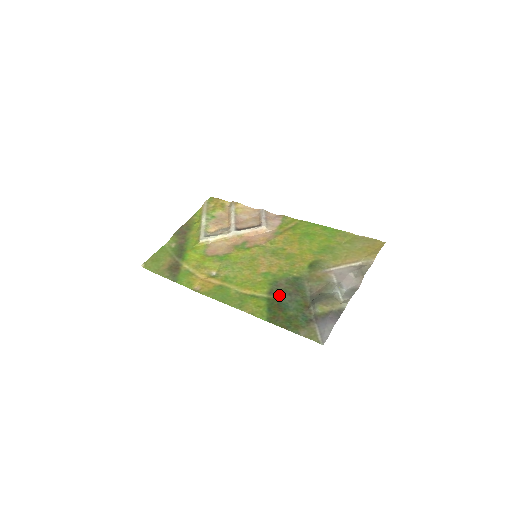
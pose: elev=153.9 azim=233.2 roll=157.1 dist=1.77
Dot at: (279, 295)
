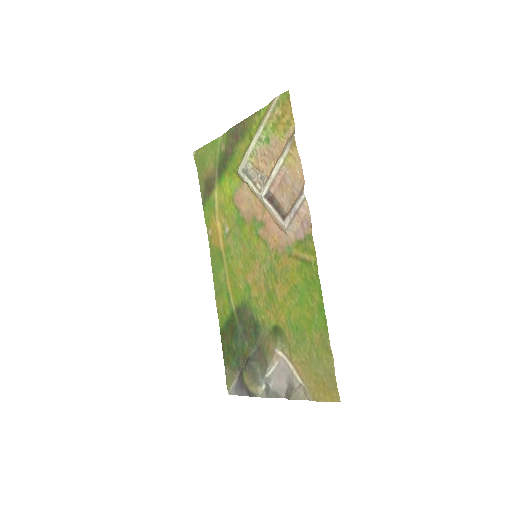
Dot at: (239, 321)
